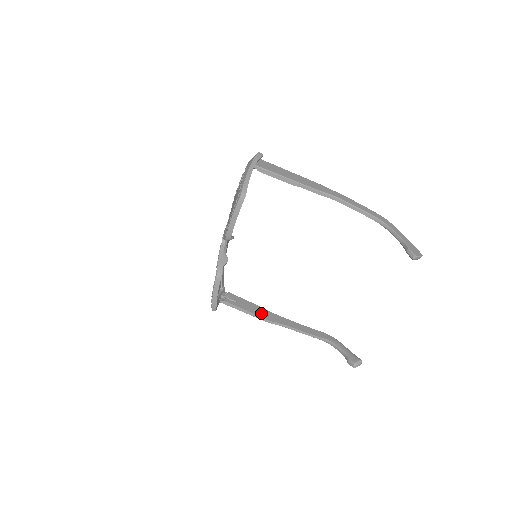
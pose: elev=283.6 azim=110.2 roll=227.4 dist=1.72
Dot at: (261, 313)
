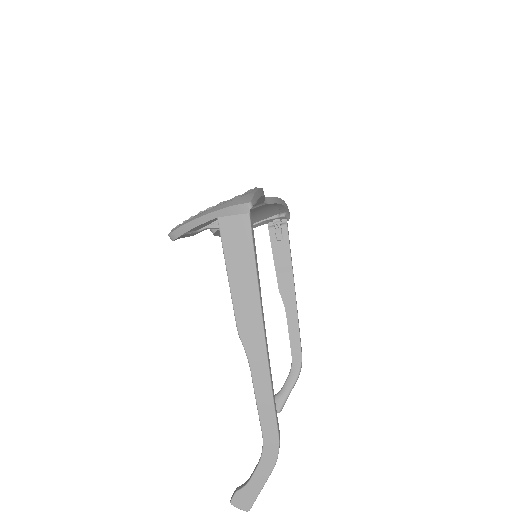
Dot at: (283, 275)
